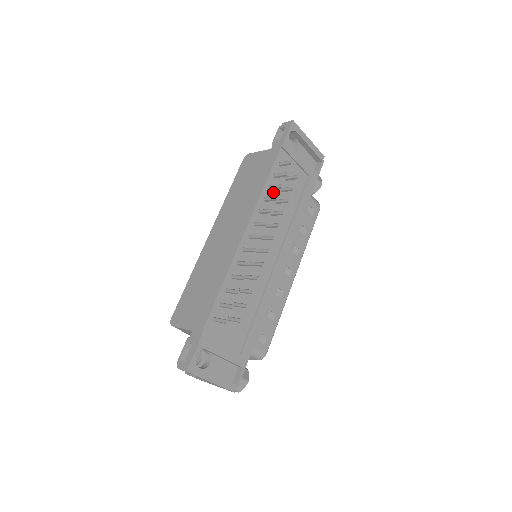
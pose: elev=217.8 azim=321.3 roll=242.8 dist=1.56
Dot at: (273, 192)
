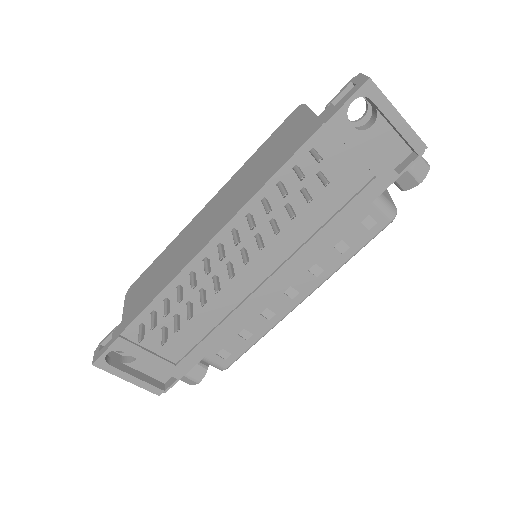
Dot at: occluded
